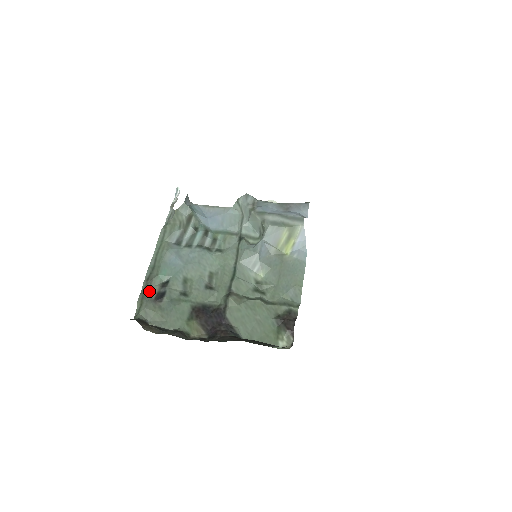
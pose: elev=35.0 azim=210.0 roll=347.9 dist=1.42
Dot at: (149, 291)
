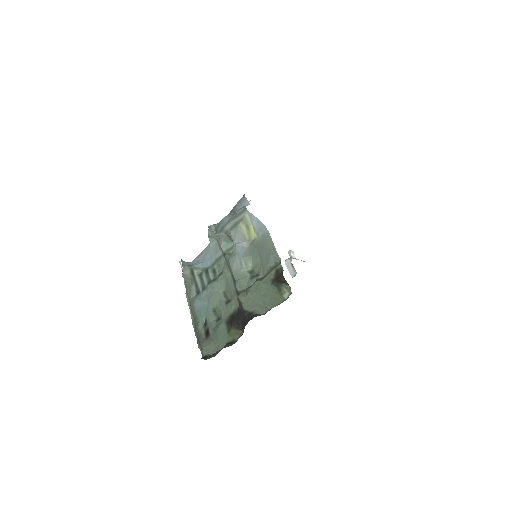
Dot at: (200, 336)
